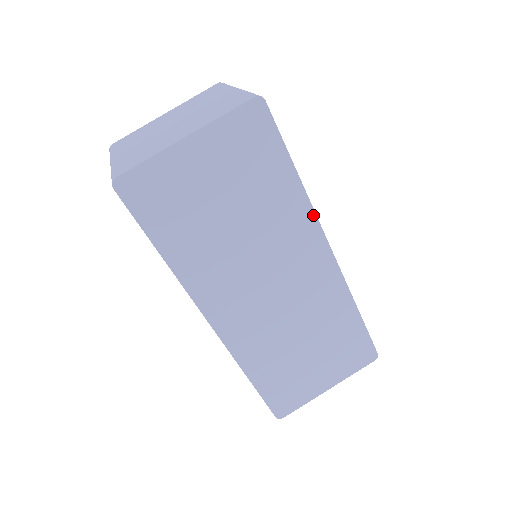
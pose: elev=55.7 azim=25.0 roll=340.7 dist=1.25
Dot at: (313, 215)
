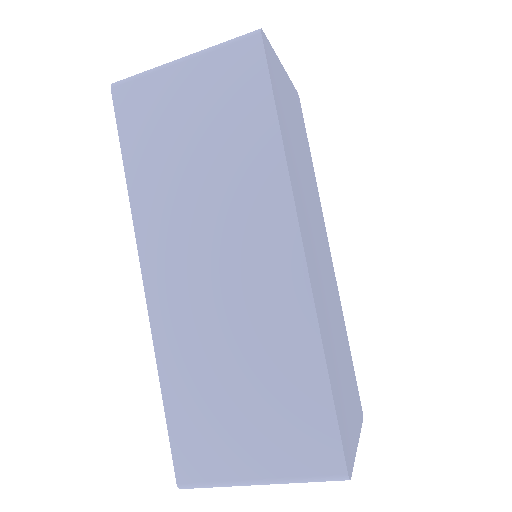
Dot at: occluded
